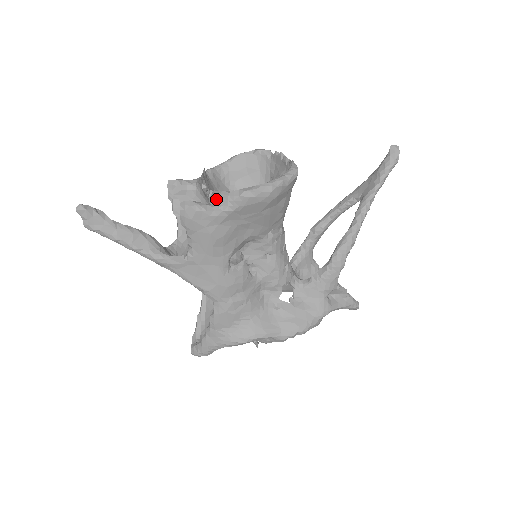
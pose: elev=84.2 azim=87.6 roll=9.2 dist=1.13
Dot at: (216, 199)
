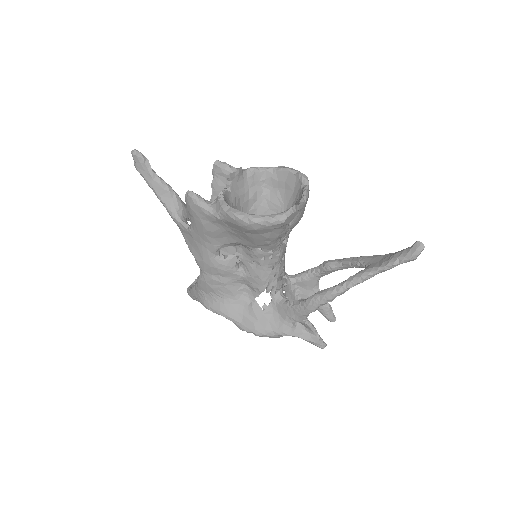
Dot at: (216, 202)
